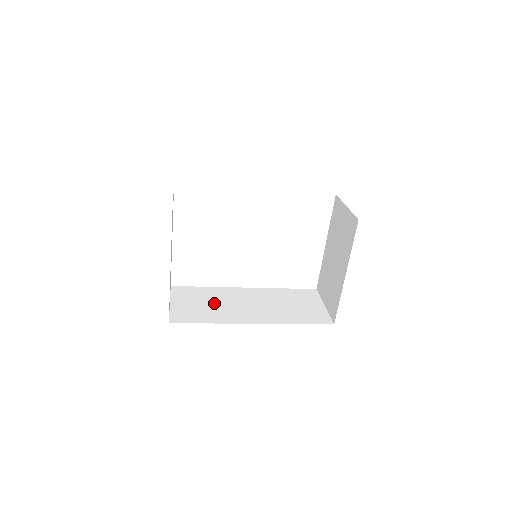
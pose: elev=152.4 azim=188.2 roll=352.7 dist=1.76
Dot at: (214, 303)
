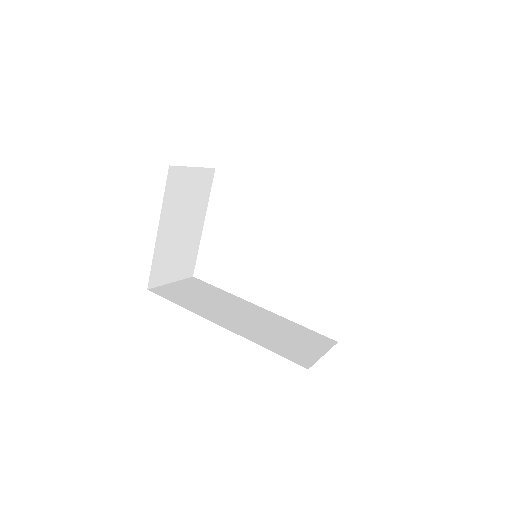
Dot at: (209, 299)
